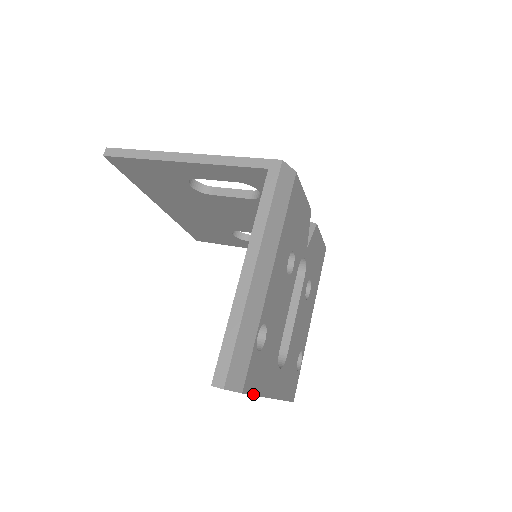
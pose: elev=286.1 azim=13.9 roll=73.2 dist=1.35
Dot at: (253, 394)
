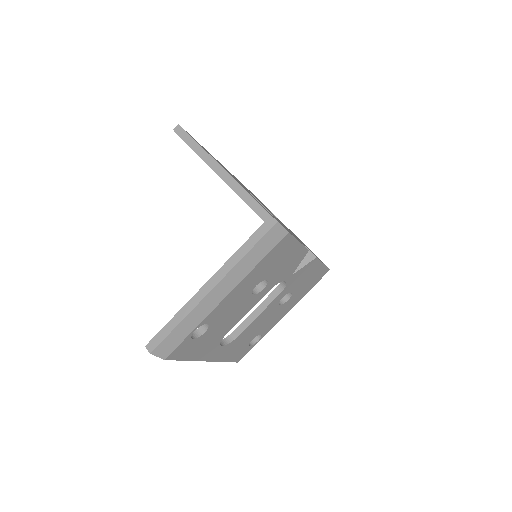
Dot at: (179, 360)
